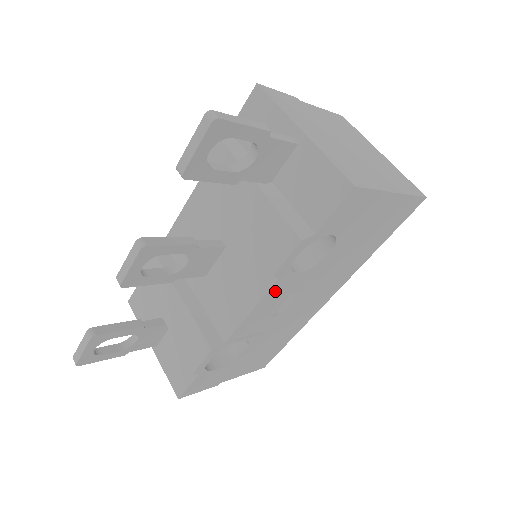
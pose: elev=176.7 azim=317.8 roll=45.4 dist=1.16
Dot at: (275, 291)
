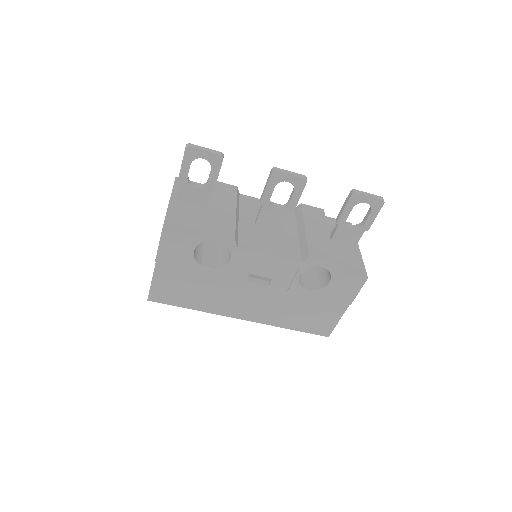
Dot at: (285, 266)
